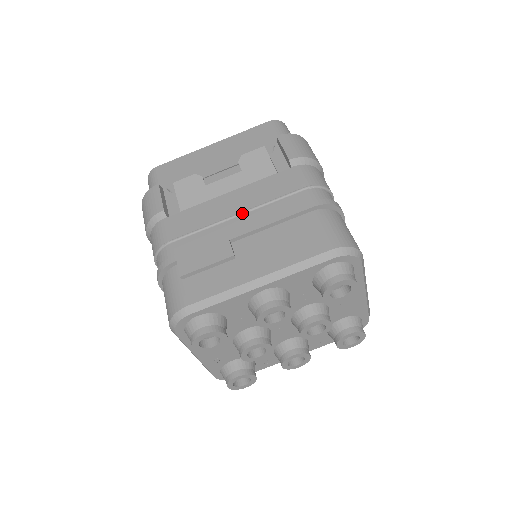
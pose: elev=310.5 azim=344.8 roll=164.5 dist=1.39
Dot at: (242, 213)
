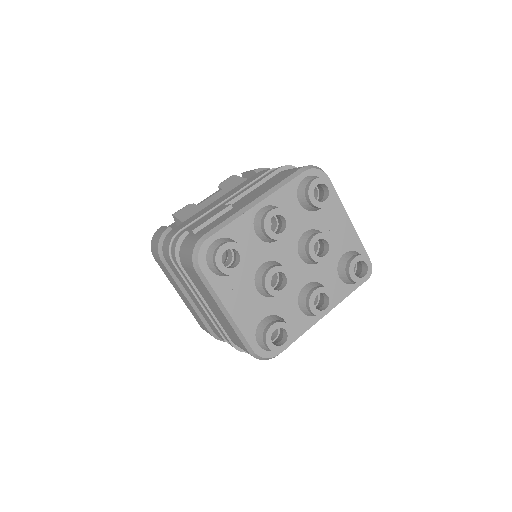
Dot at: (230, 198)
